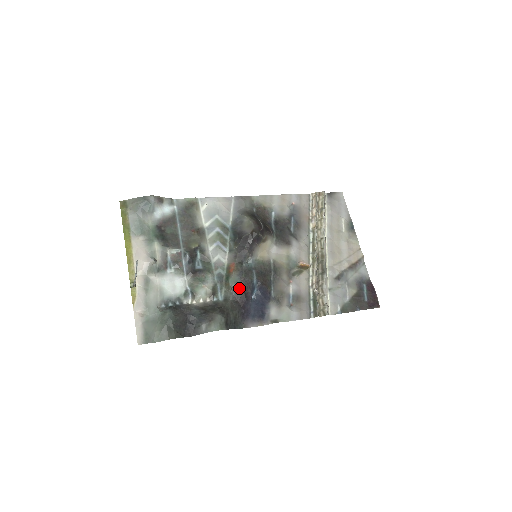
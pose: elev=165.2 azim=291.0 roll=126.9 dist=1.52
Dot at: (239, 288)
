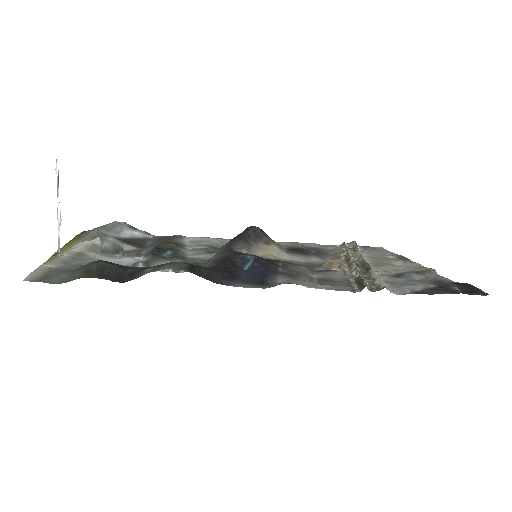
Dot at: (222, 258)
